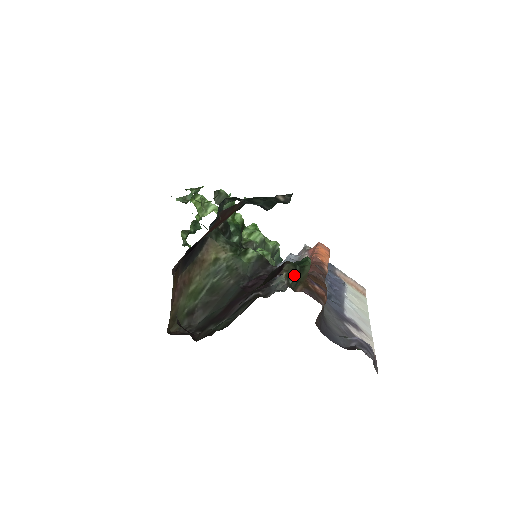
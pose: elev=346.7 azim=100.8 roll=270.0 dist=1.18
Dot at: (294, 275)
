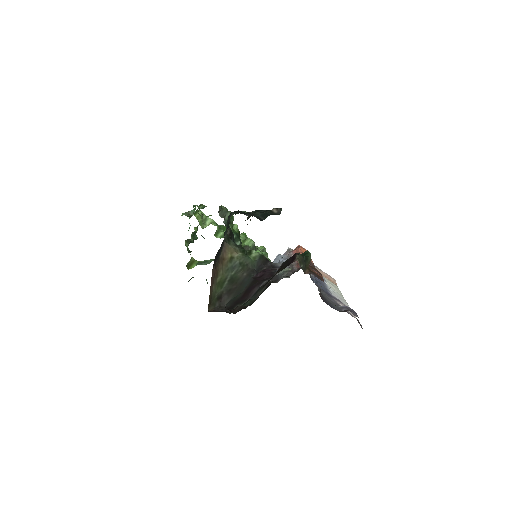
Dot at: (303, 262)
